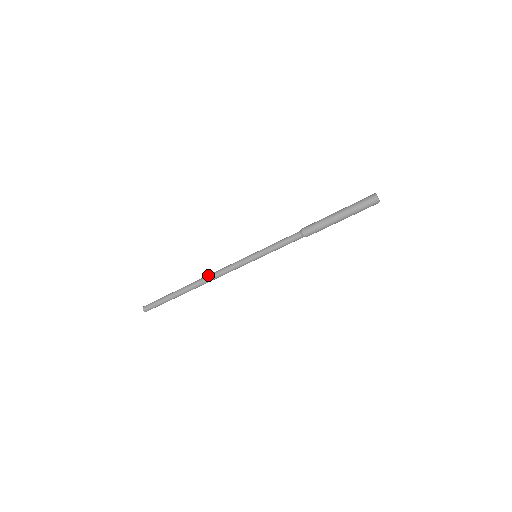
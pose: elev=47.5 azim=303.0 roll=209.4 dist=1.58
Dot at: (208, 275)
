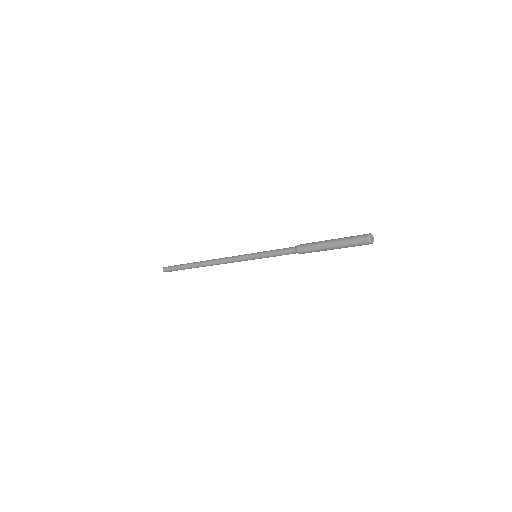
Dot at: (215, 263)
